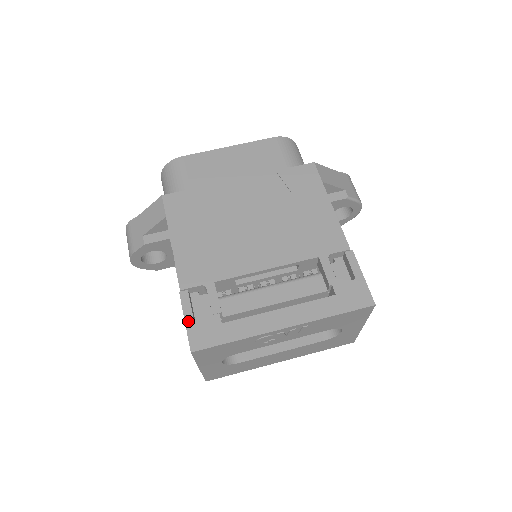
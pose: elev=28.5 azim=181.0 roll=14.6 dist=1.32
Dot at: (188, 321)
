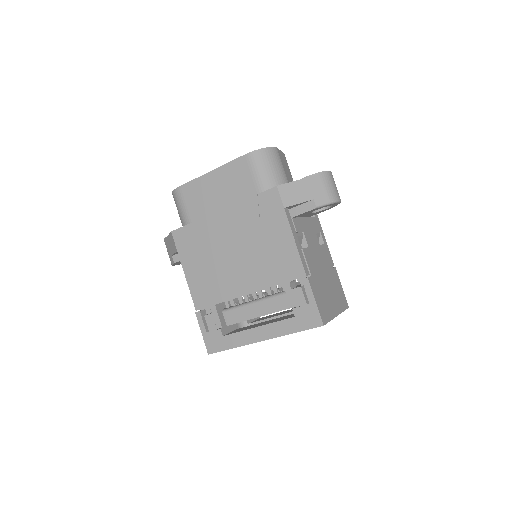
Dot at: (203, 334)
